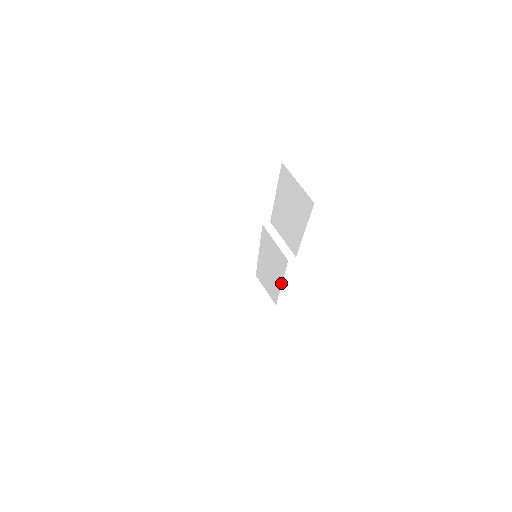
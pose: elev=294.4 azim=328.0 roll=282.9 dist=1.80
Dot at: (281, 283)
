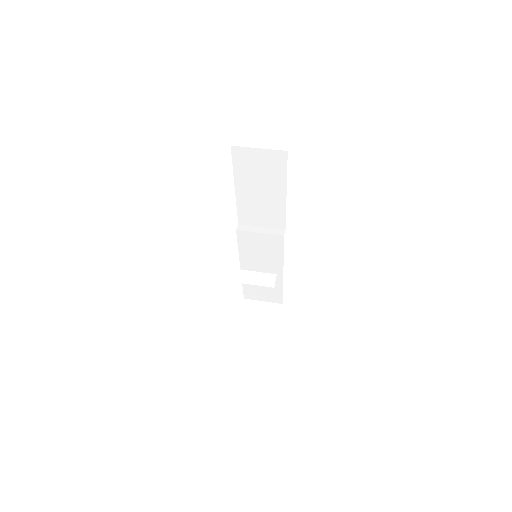
Dot at: (282, 271)
